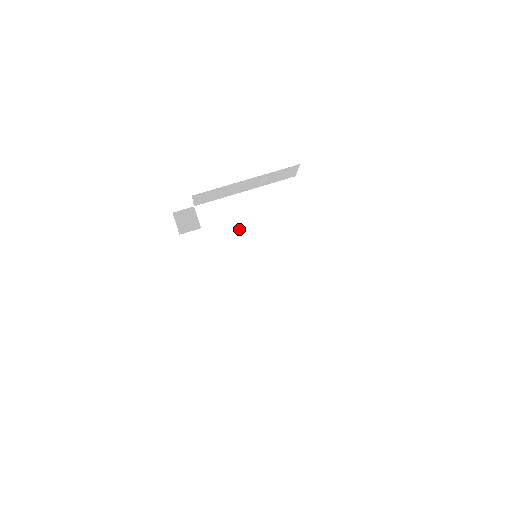
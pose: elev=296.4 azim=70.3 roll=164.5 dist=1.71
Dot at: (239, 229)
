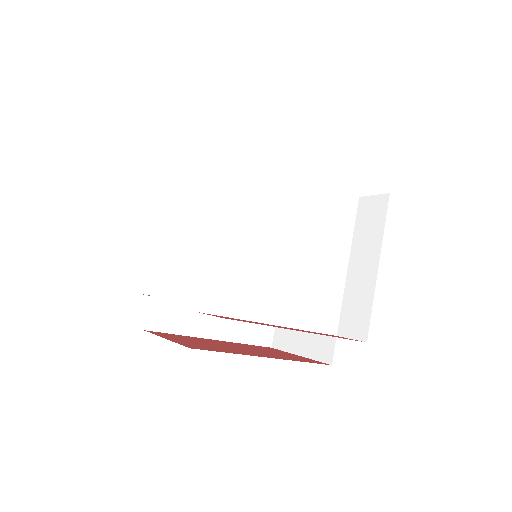
Dot at: (256, 267)
